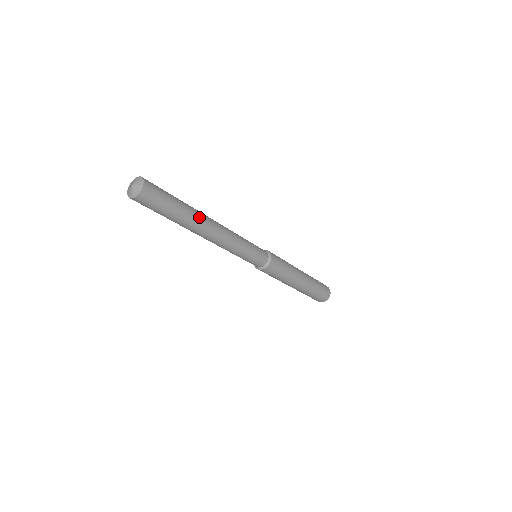
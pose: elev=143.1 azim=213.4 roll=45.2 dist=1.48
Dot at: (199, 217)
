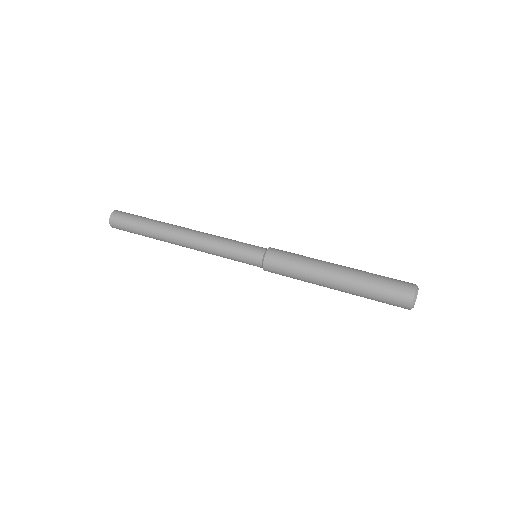
Dot at: (163, 231)
